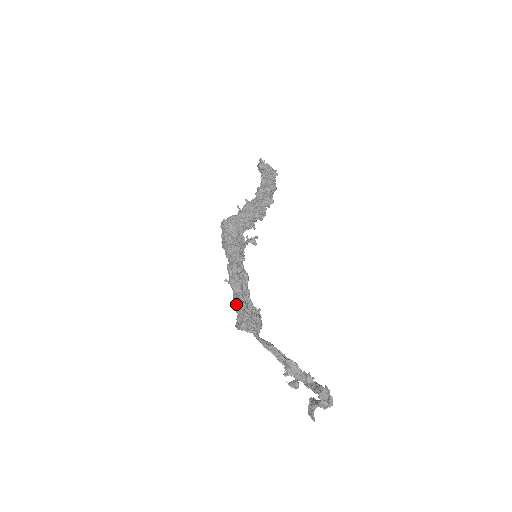
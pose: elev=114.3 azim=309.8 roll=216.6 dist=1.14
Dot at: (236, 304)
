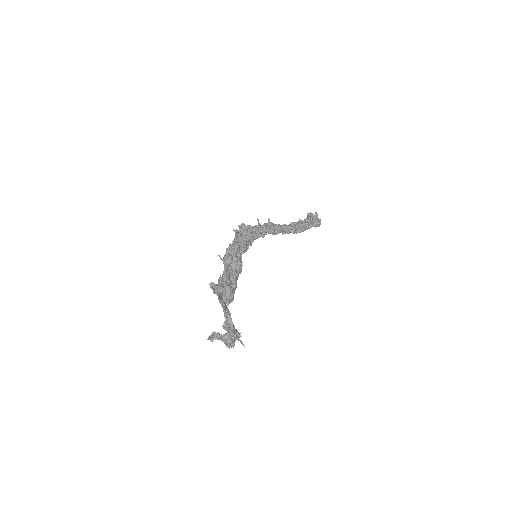
Dot at: occluded
